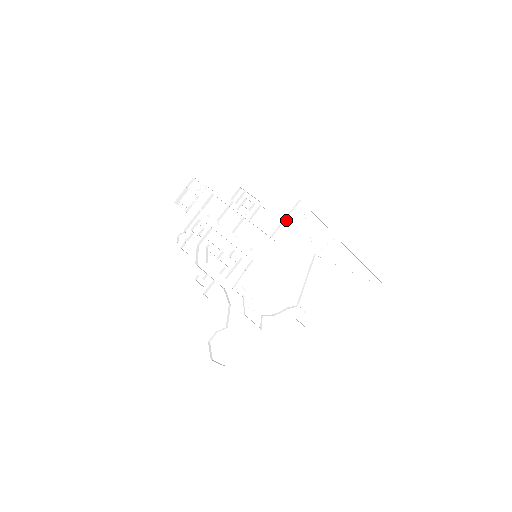
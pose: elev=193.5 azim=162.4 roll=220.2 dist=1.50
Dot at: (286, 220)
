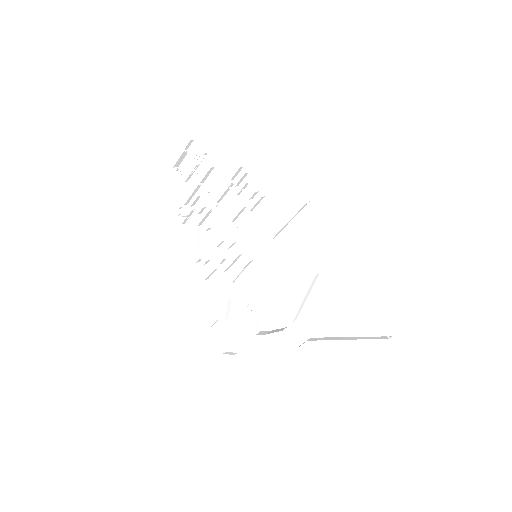
Dot at: (291, 222)
